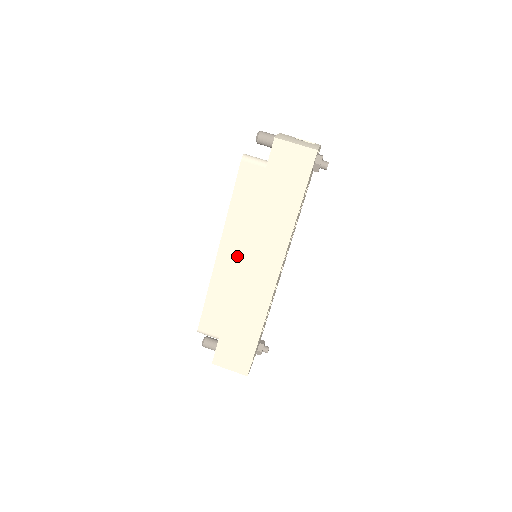
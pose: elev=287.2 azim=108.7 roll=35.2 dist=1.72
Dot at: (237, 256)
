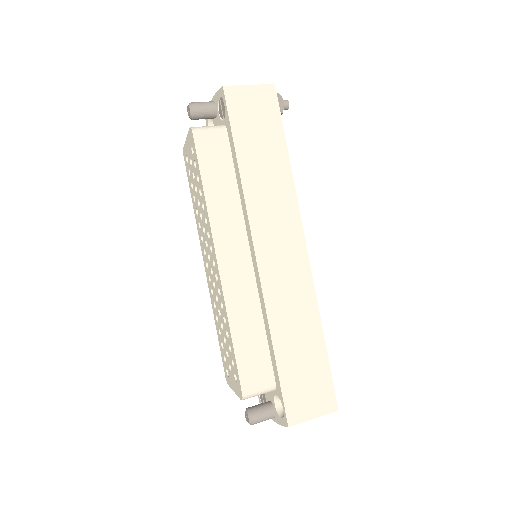
Dot at: (244, 257)
